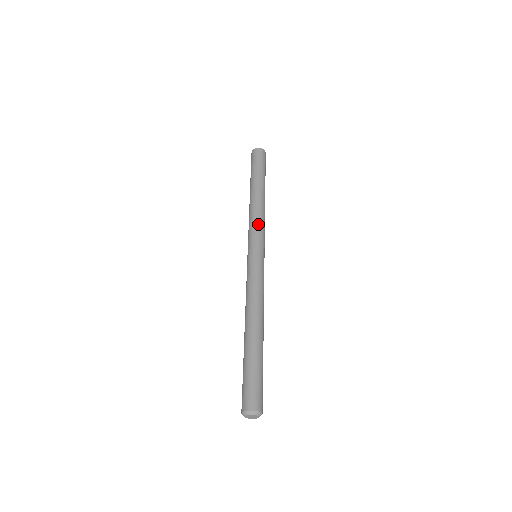
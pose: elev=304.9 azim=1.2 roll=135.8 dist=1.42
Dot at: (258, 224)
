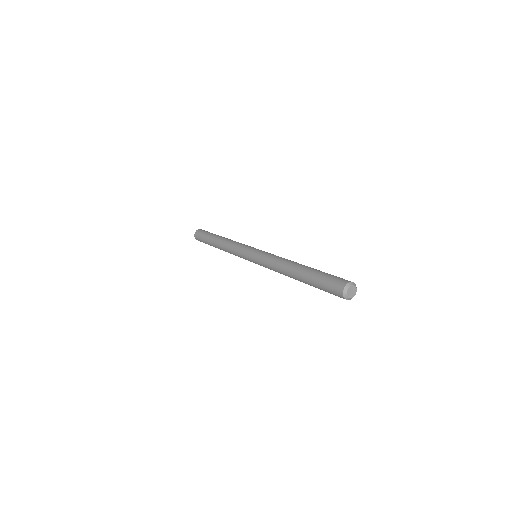
Dot at: (242, 244)
